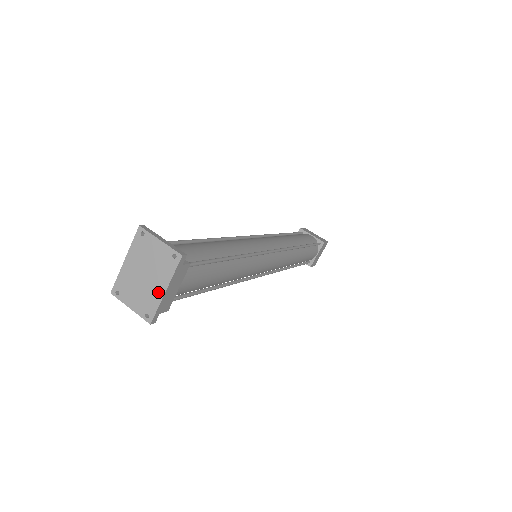
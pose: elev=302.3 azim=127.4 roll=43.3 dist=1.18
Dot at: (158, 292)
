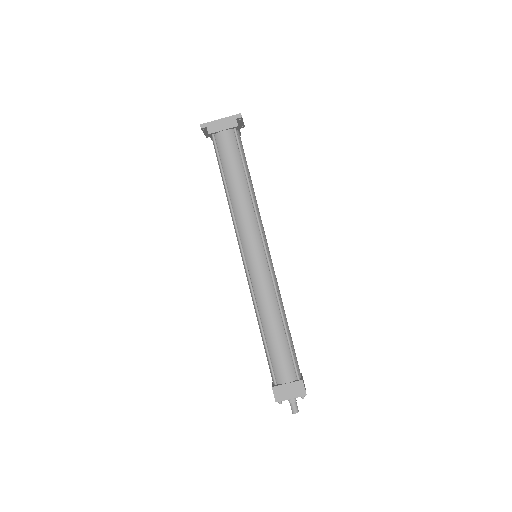
Dot at: (218, 121)
